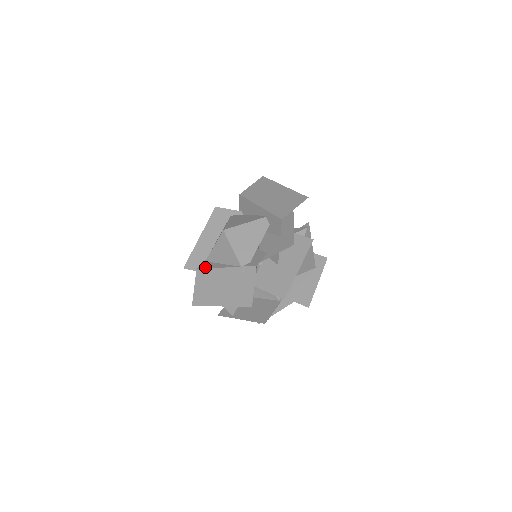
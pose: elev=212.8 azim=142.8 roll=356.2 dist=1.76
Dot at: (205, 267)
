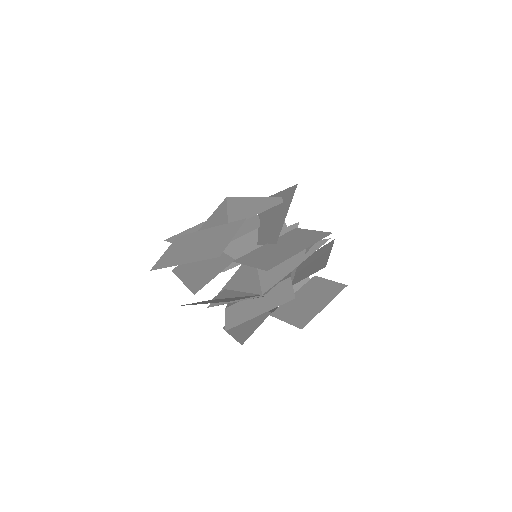
Dot at: occluded
